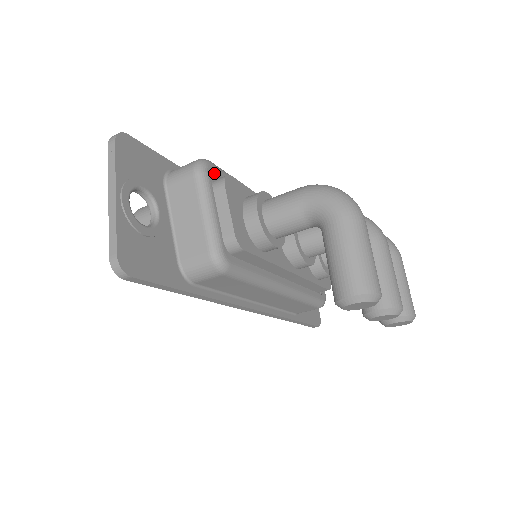
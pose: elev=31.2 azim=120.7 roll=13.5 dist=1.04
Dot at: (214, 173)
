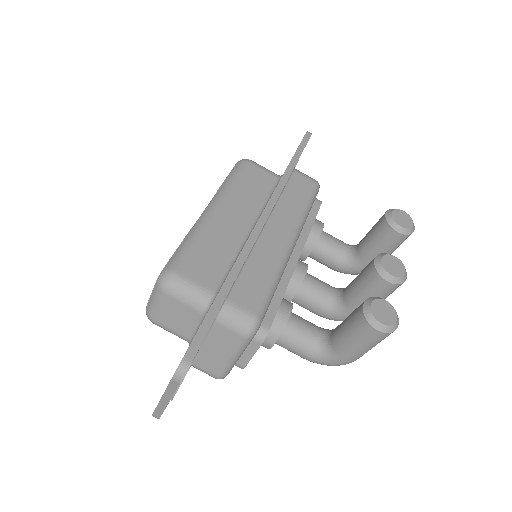
Dot at: occluded
